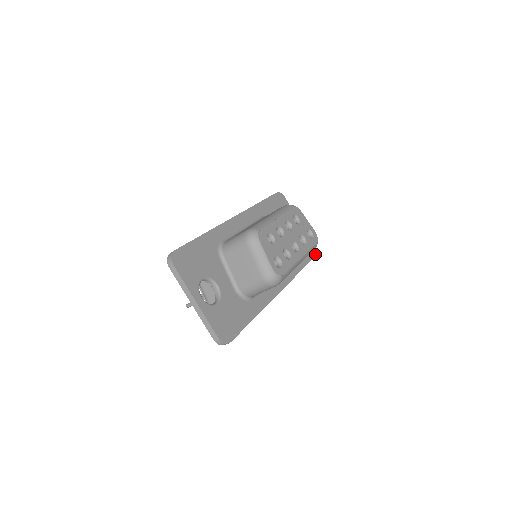
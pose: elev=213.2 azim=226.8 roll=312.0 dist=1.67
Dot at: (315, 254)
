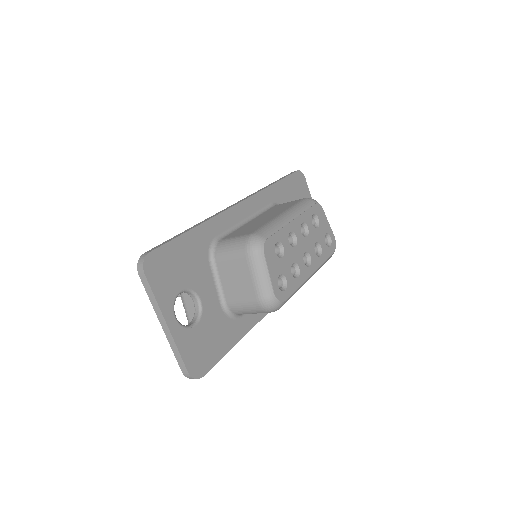
Dot at: occluded
